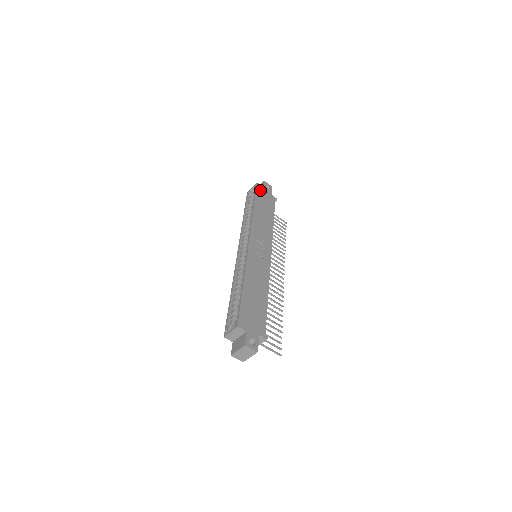
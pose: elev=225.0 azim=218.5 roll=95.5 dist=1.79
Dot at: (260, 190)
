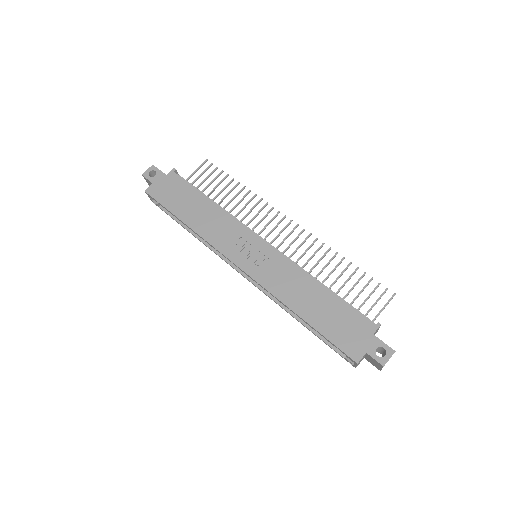
Dot at: (158, 193)
